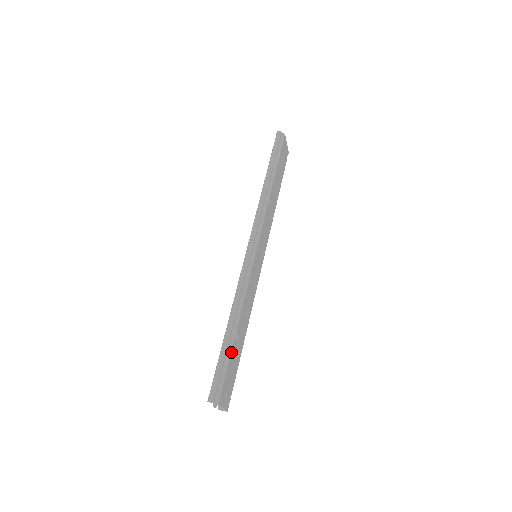
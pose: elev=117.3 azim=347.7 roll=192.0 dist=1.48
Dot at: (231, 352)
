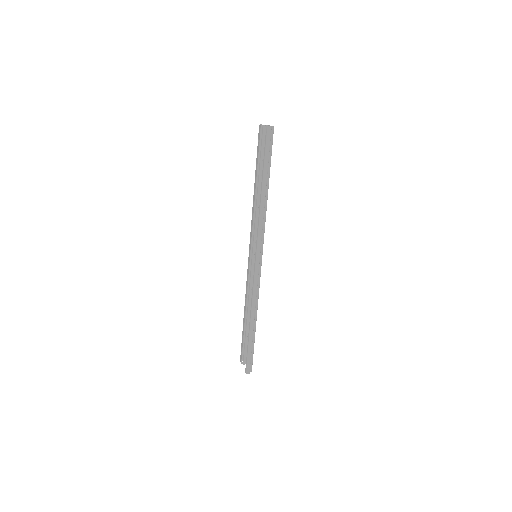
Dot at: (254, 340)
